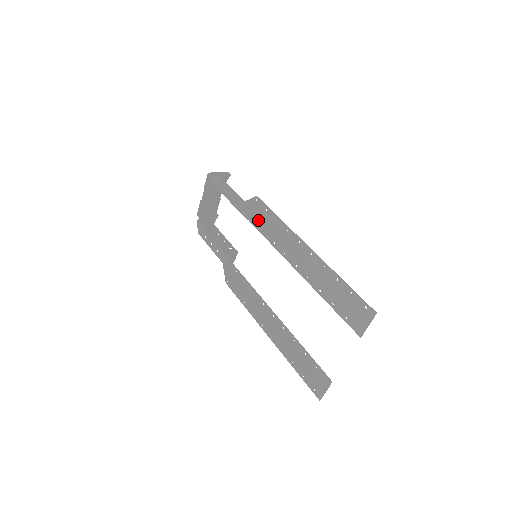
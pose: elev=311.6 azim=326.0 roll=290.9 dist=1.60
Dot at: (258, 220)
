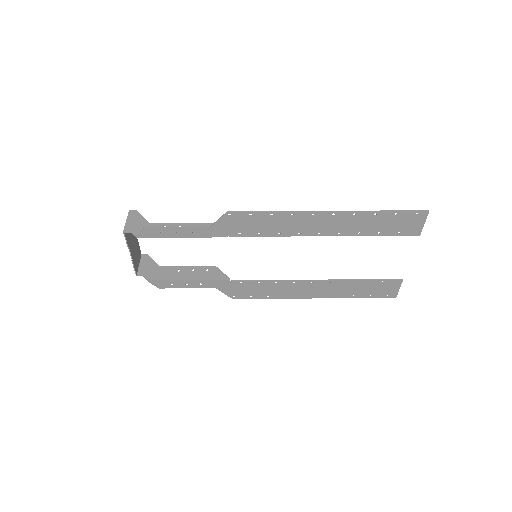
Dot at: (244, 229)
